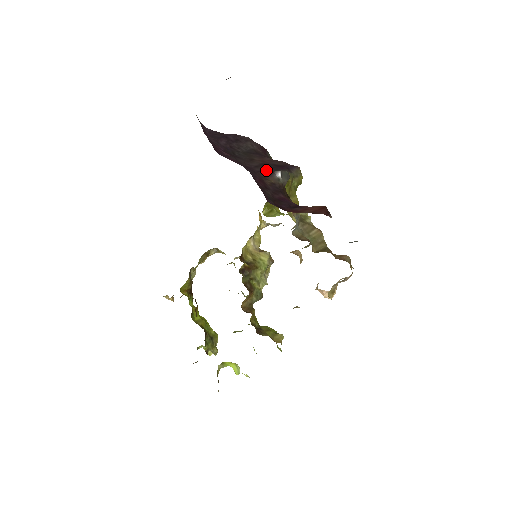
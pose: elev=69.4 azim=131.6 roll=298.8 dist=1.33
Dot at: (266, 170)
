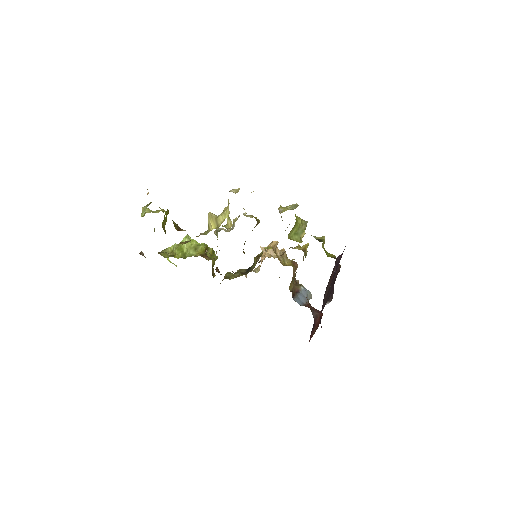
Dot at: occluded
